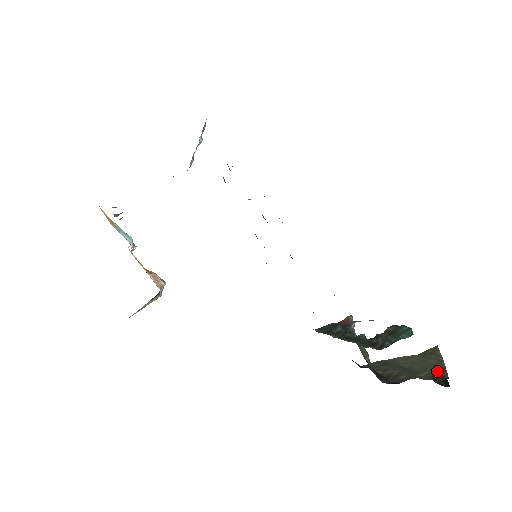
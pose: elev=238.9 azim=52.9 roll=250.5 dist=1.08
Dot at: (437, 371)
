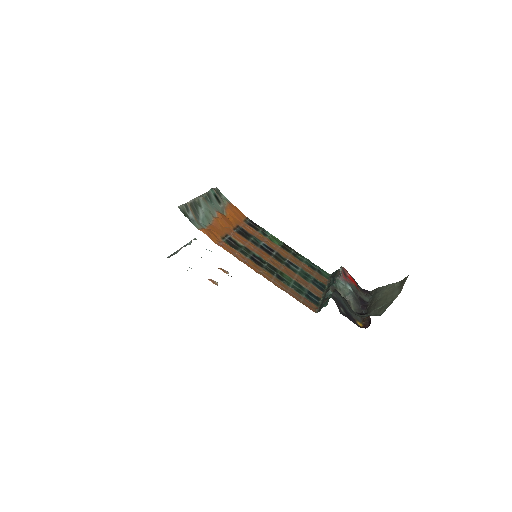
Dot at: (386, 305)
